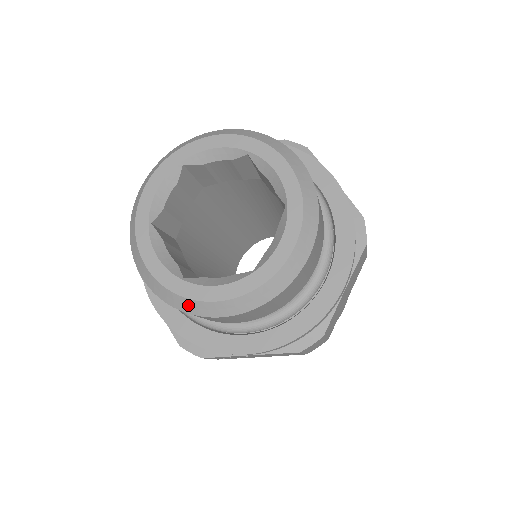
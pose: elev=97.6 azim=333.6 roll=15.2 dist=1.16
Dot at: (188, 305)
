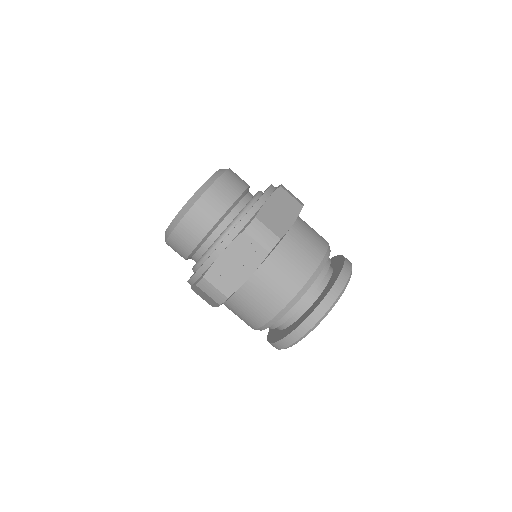
Dot at: (174, 223)
